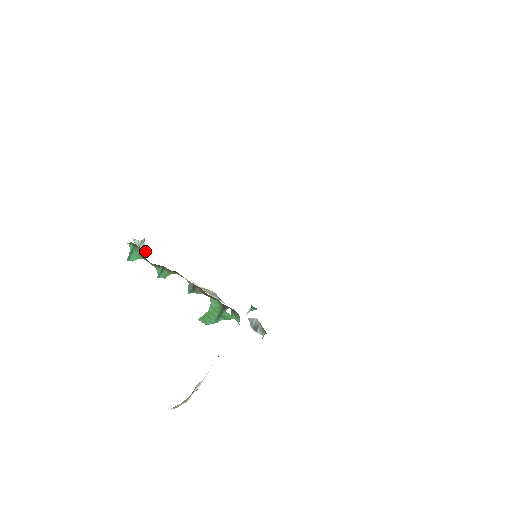
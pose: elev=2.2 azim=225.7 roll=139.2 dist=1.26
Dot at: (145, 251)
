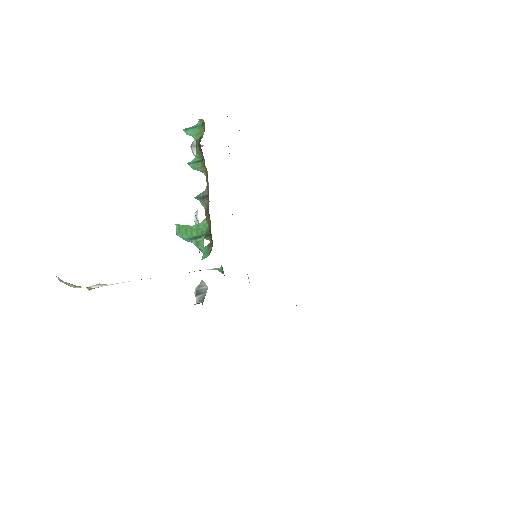
Dot at: (193, 154)
